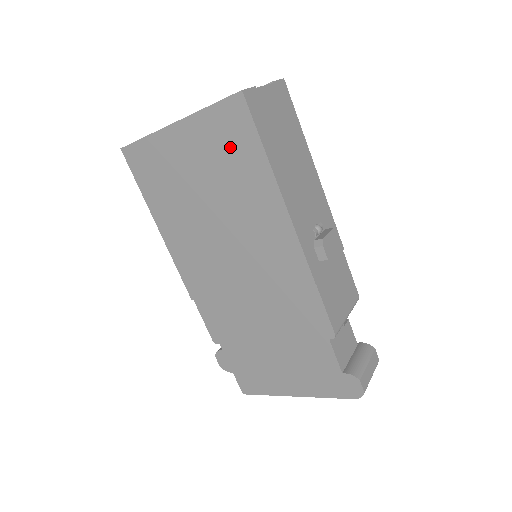
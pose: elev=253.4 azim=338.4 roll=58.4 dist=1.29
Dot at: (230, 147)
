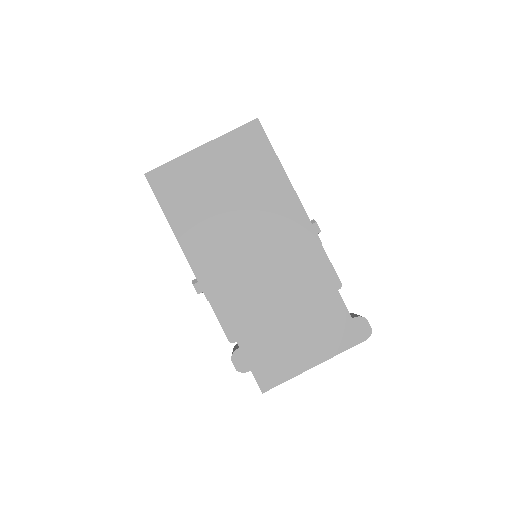
Dot at: (249, 155)
